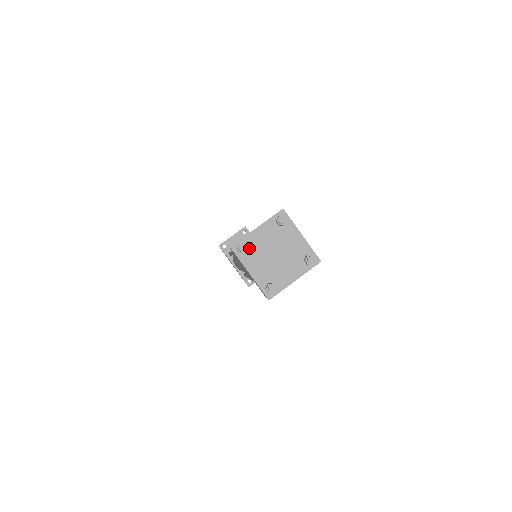
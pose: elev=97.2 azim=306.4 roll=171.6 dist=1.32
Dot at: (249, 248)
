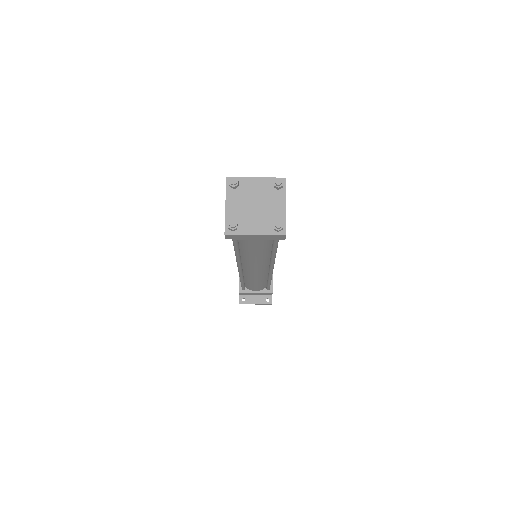
Dot at: (239, 187)
